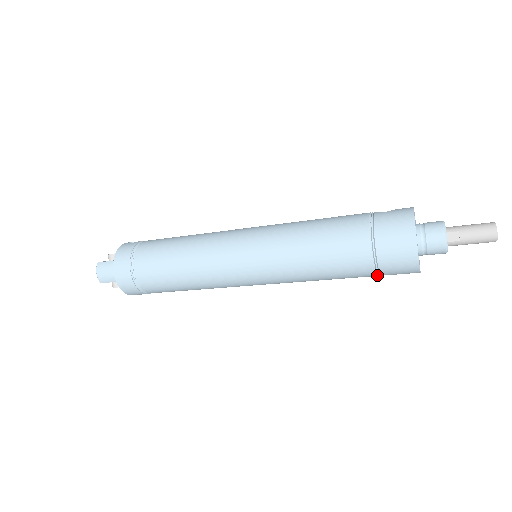
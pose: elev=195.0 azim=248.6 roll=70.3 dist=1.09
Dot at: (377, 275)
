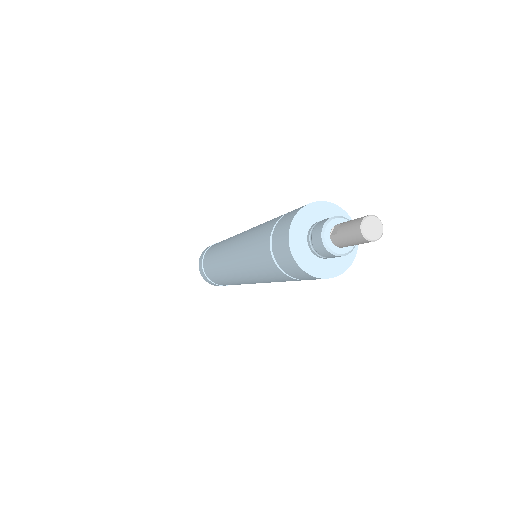
Dot at: (286, 273)
